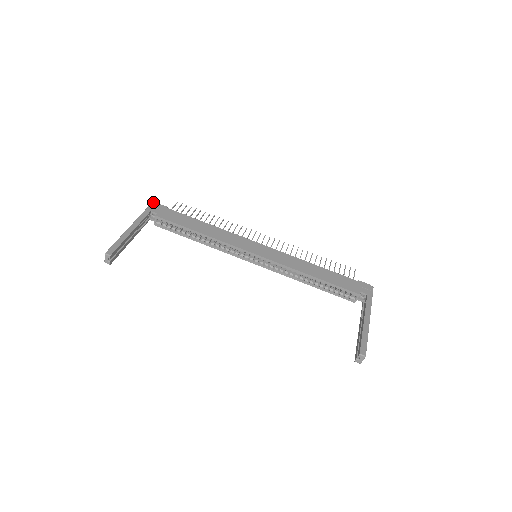
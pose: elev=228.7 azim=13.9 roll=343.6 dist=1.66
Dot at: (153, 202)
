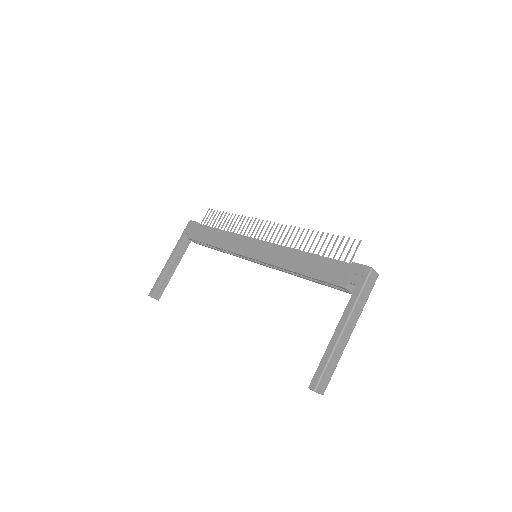
Dot at: (189, 221)
